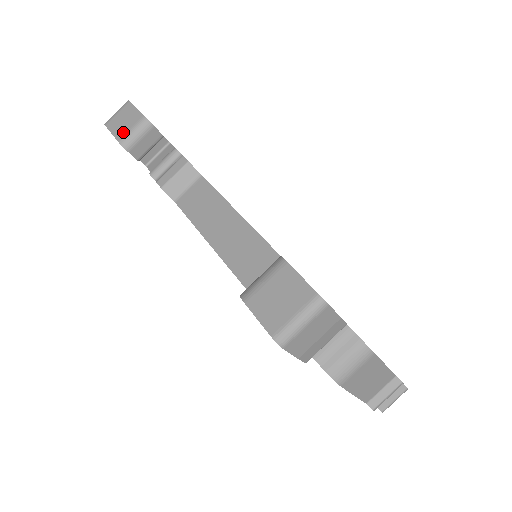
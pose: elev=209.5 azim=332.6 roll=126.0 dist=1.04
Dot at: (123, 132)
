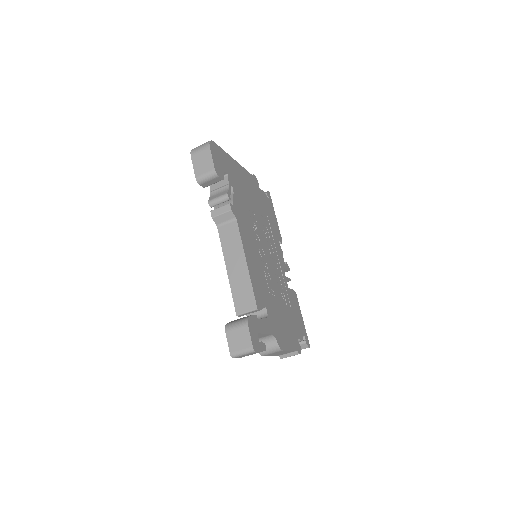
Dot at: (200, 172)
